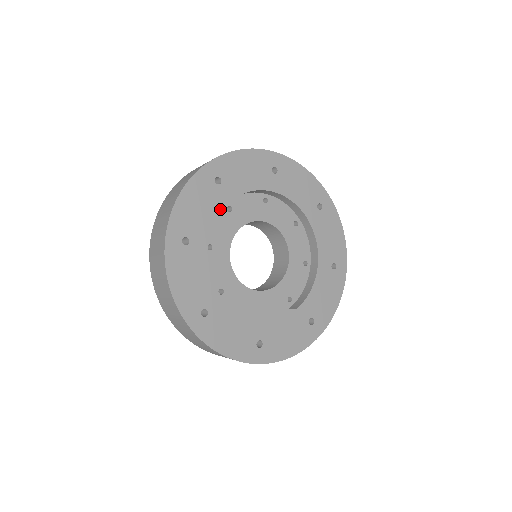
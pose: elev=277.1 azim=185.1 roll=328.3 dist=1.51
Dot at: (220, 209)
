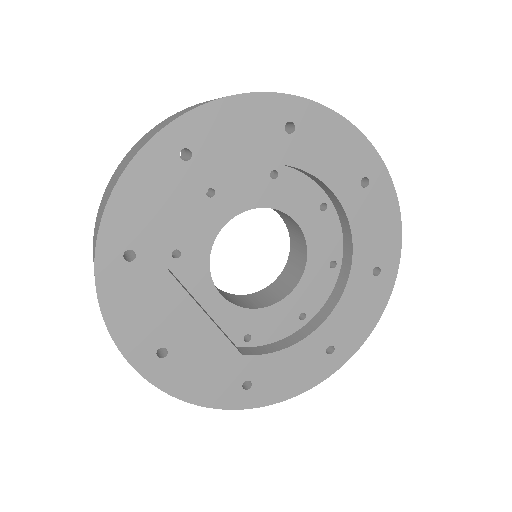
Dot at: (262, 161)
